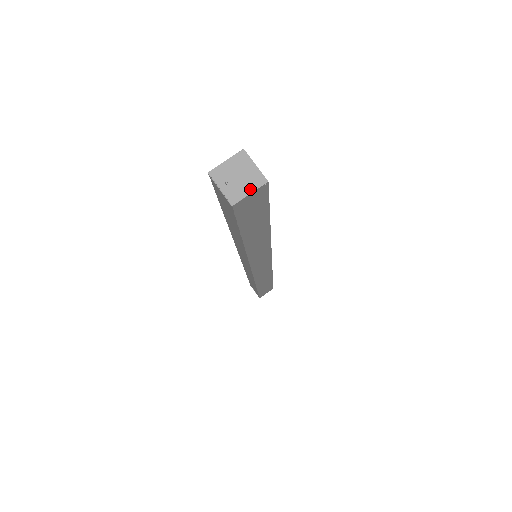
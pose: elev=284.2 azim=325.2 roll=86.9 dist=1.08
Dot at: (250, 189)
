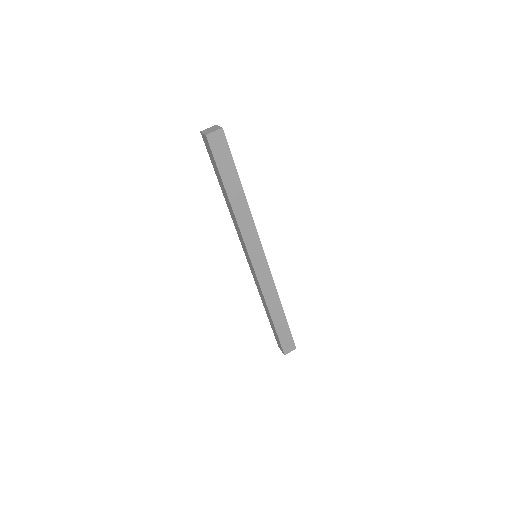
Dot at: (214, 131)
